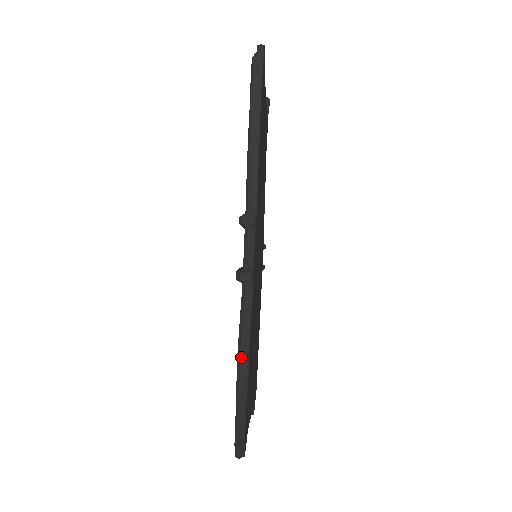
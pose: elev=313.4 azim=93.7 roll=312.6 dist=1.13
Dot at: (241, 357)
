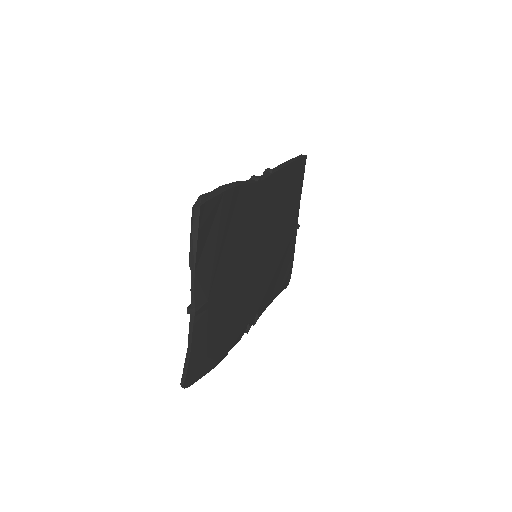
Dot at: (233, 182)
